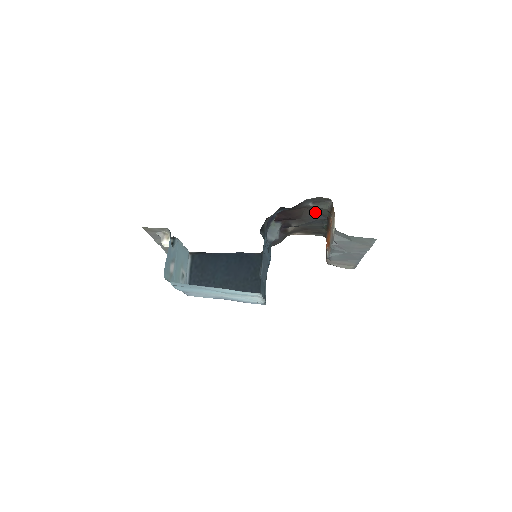
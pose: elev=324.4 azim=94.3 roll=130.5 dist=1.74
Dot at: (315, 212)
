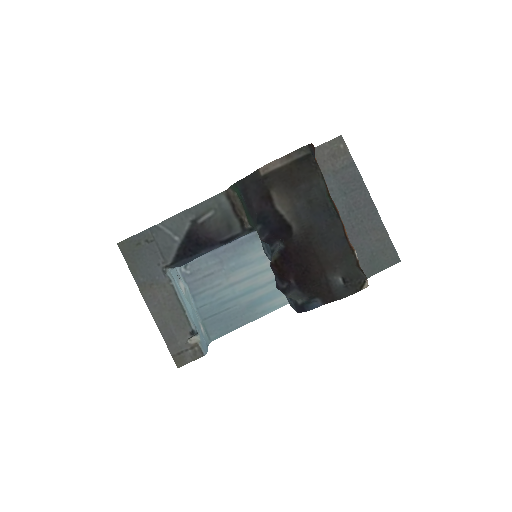
Dot at: (336, 255)
